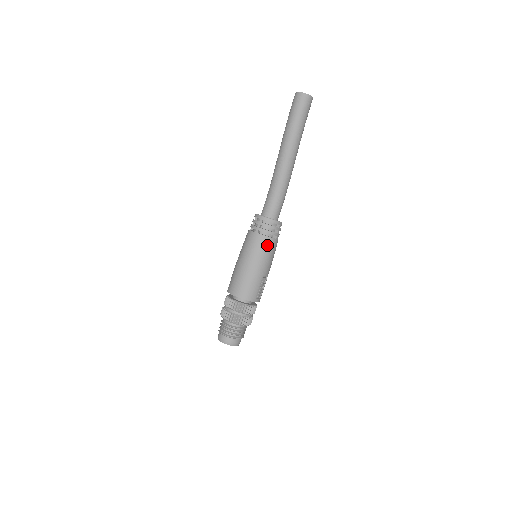
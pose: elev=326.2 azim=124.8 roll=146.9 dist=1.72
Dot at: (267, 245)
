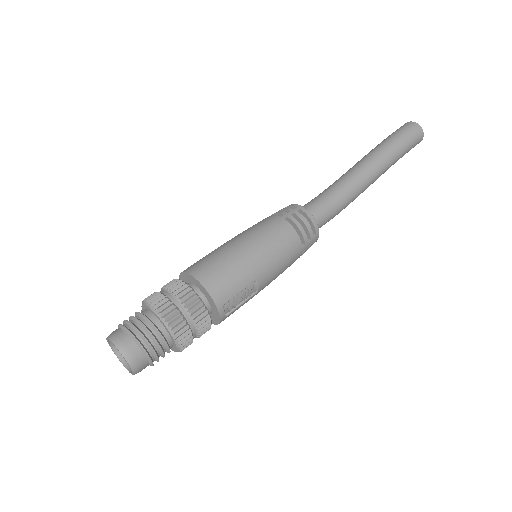
Dot at: (289, 242)
